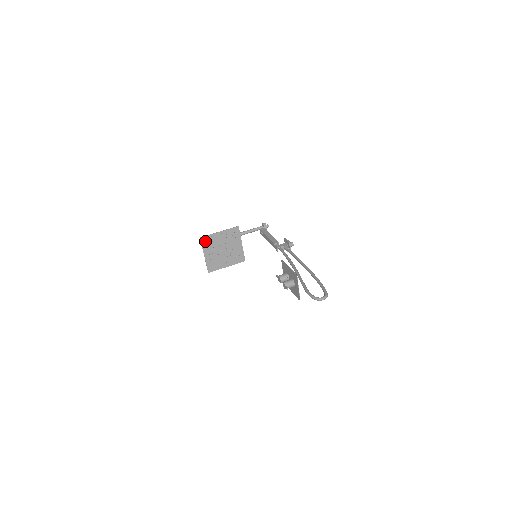
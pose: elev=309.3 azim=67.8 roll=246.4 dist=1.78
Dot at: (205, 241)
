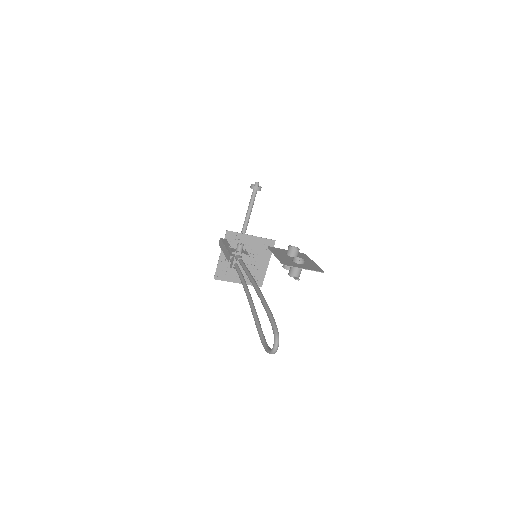
Dot at: (221, 275)
